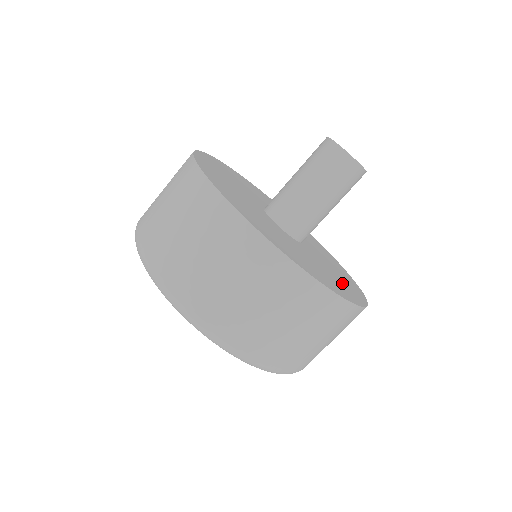
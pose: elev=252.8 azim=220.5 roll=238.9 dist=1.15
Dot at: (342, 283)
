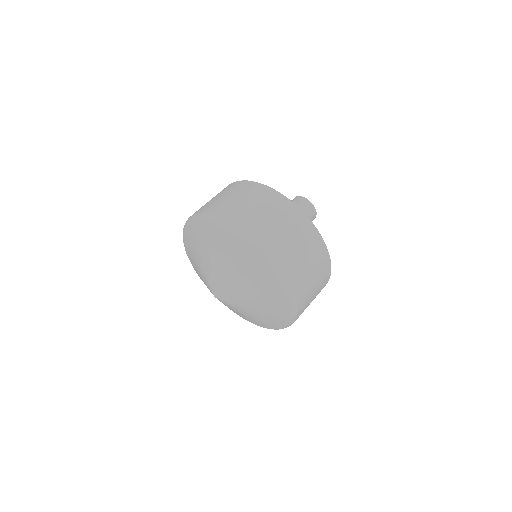
Dot at: occluded
